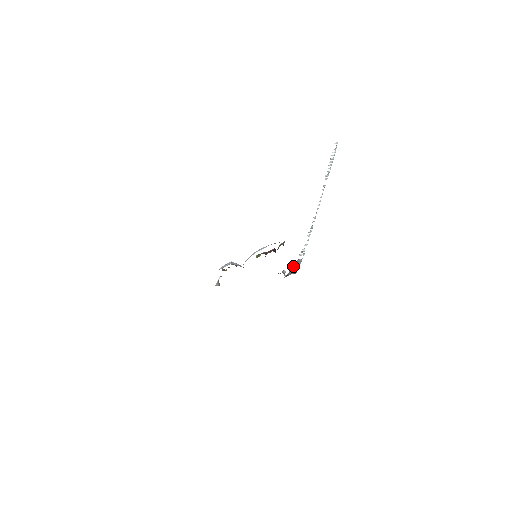
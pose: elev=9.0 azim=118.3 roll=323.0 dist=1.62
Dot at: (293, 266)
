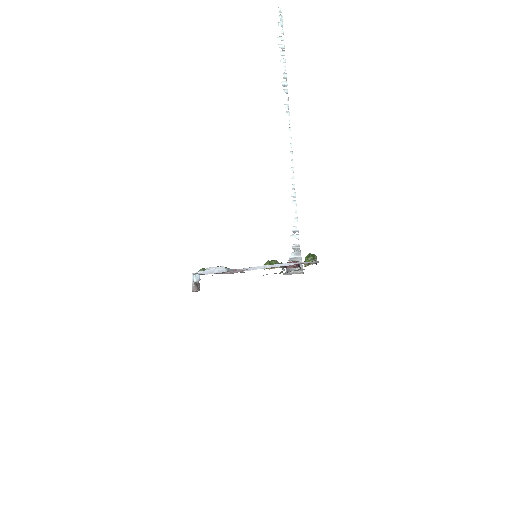
Dot at: (290, 256)
